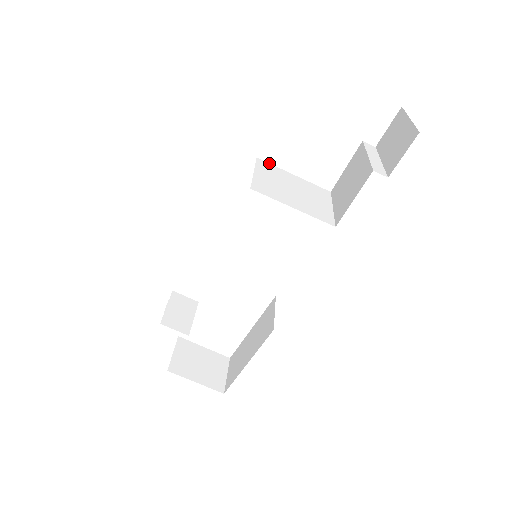
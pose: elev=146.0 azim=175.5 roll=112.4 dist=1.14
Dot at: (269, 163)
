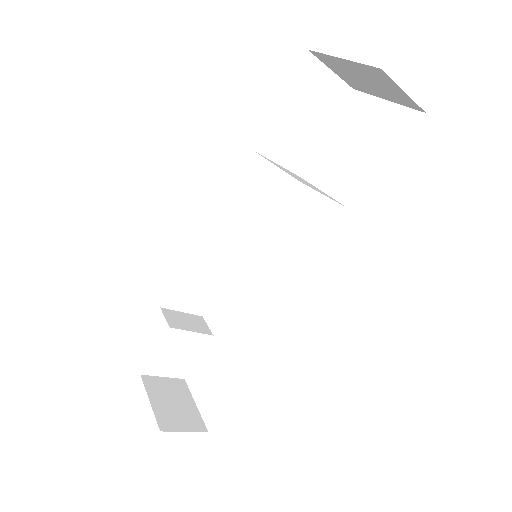
Dot at: occluded
